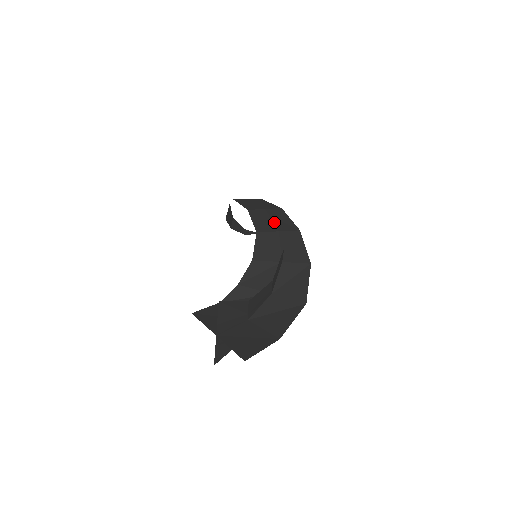
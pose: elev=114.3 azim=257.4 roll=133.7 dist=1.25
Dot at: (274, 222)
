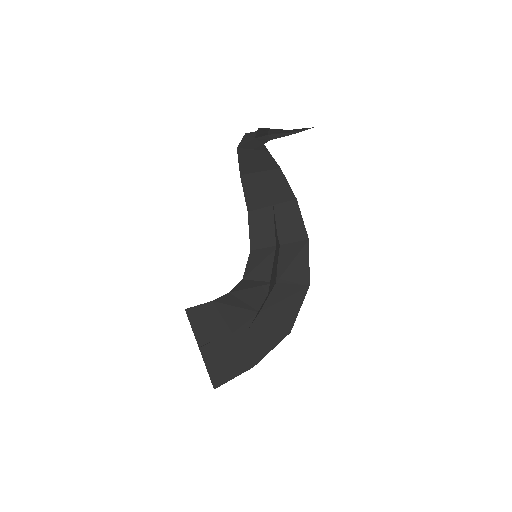
Dot at: (278, 229)
